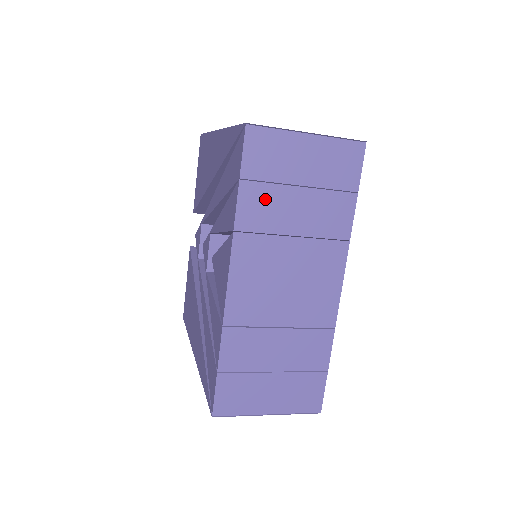
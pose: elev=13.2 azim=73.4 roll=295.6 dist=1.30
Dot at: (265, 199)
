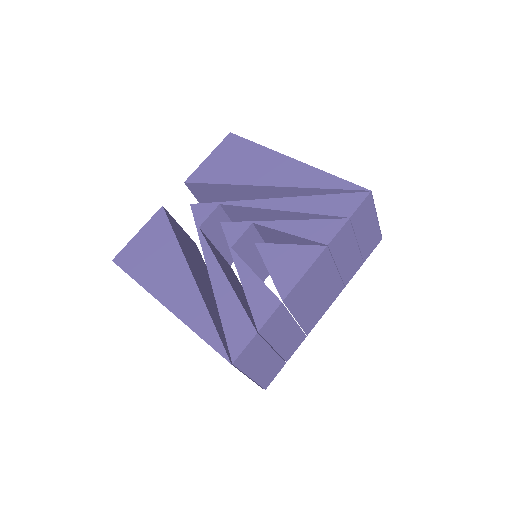
Dot at: (346, 238)
